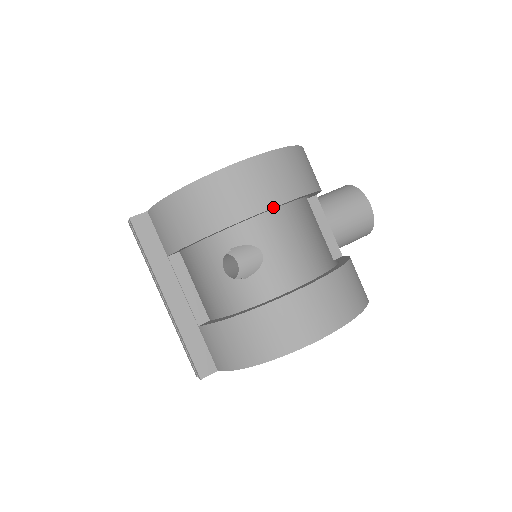
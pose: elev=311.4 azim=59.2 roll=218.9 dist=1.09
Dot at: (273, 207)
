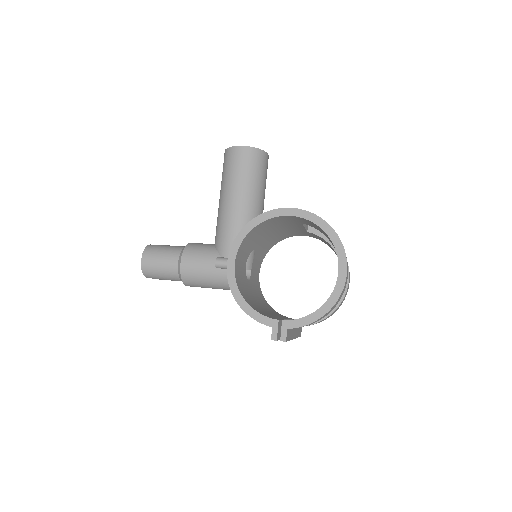
Dot at: occluded
